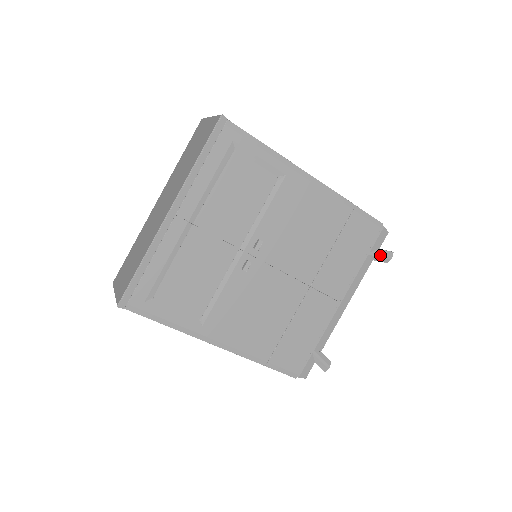
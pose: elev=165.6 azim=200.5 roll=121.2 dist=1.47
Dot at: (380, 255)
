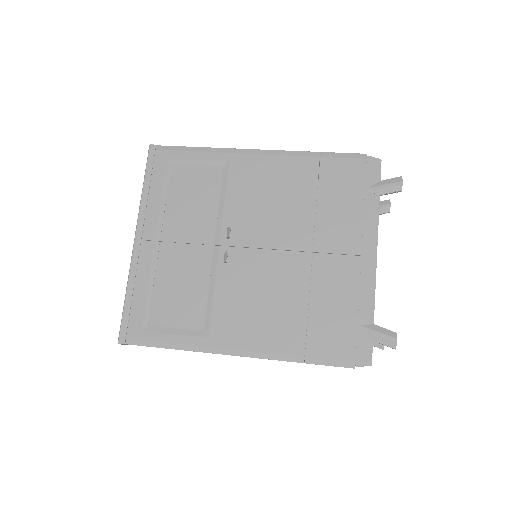
Dot at: (384, 186)
